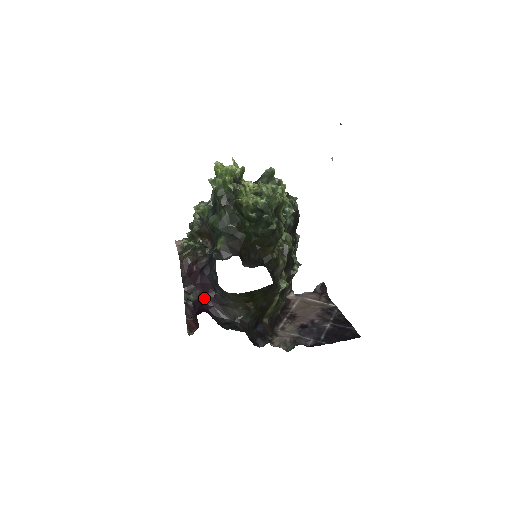
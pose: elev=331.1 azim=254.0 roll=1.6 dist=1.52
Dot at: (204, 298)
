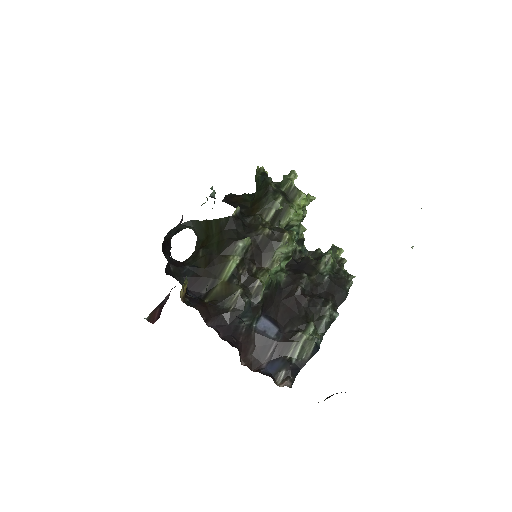
Dot at: occluded
